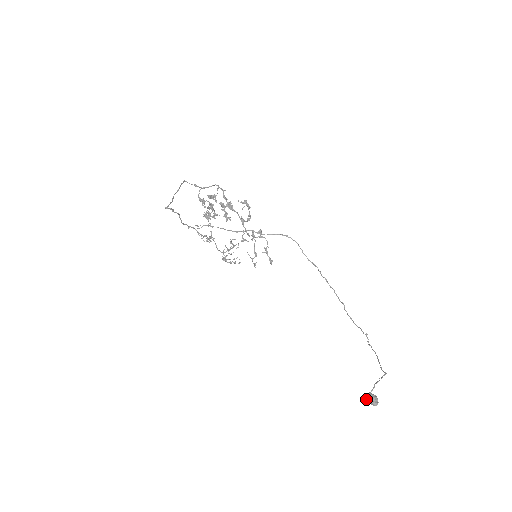
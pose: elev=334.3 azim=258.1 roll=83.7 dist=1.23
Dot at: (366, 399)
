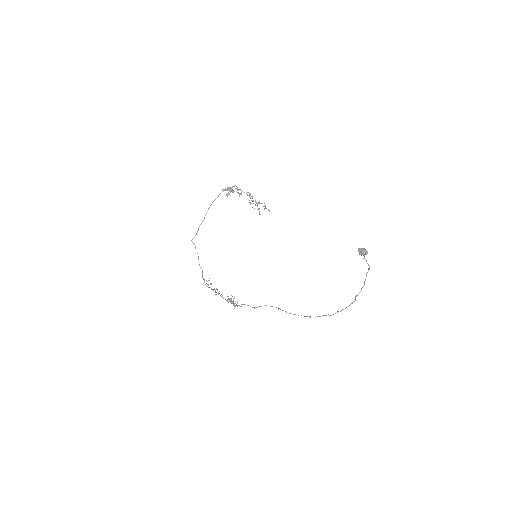
Dot at: (359, 251)
